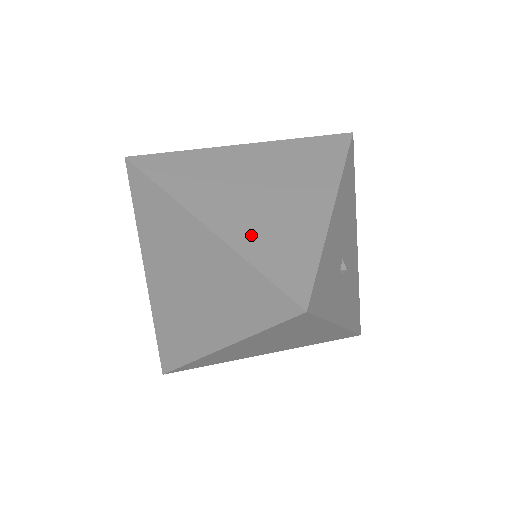
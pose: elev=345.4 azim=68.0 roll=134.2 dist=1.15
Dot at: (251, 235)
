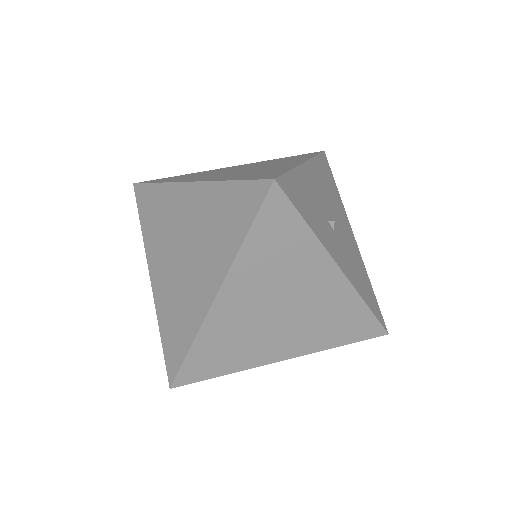
Dot at: (230, 176)
